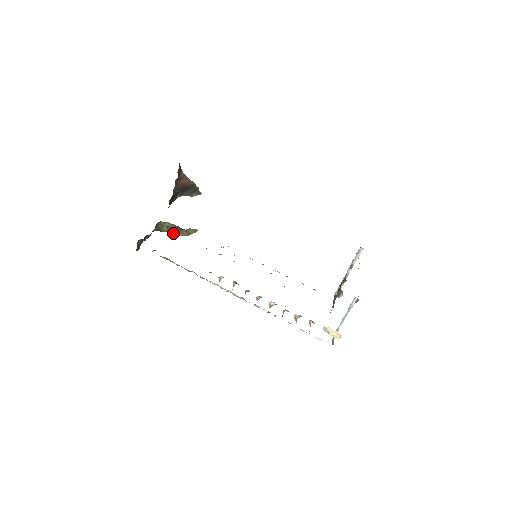
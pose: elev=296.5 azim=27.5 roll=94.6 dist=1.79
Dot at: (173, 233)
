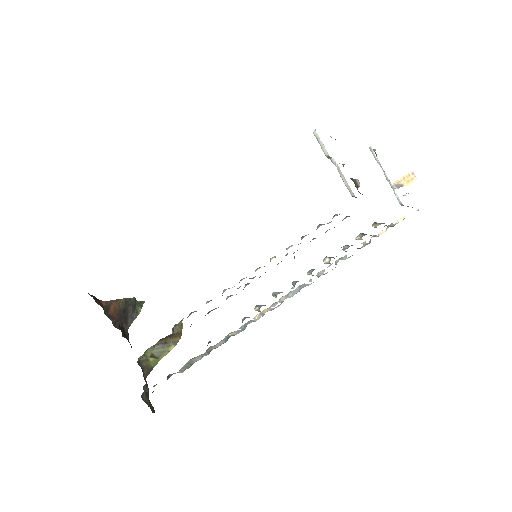
Dot at: (165, 355)
